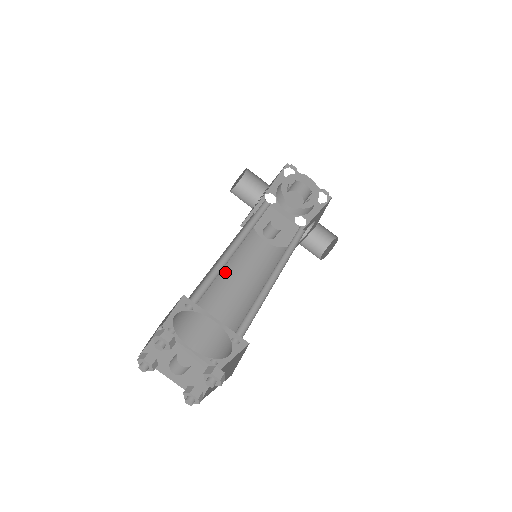
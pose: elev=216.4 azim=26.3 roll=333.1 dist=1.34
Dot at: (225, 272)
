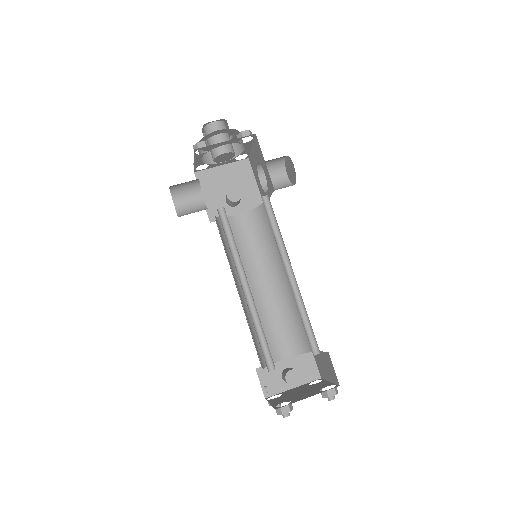
Dot at: occluded
